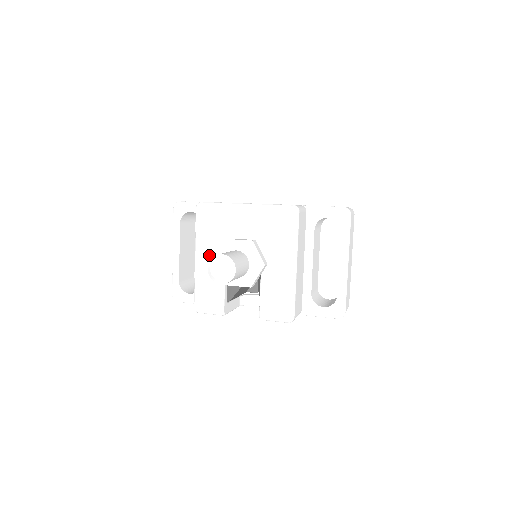
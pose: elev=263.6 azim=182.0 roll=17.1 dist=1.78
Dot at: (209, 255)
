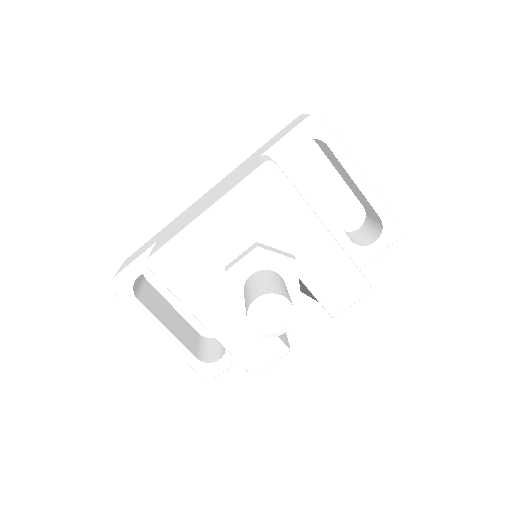
Dot at: (216, 306)
